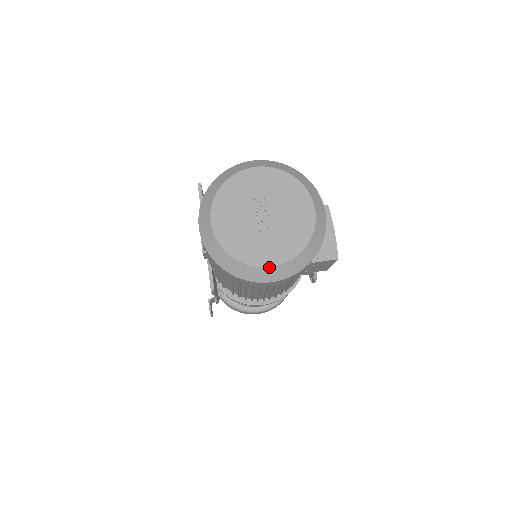
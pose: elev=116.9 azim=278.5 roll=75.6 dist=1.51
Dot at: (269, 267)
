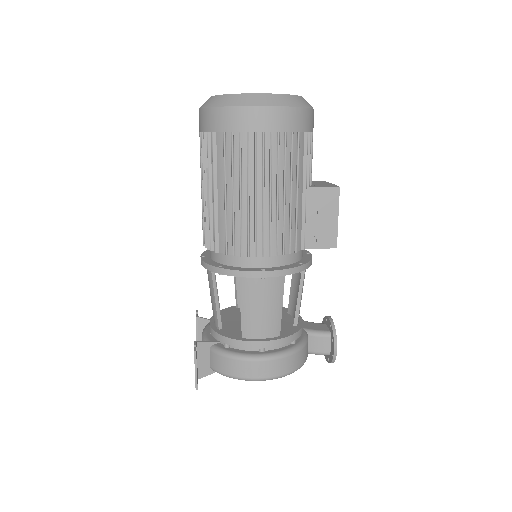
Dot at: (260, 94)
